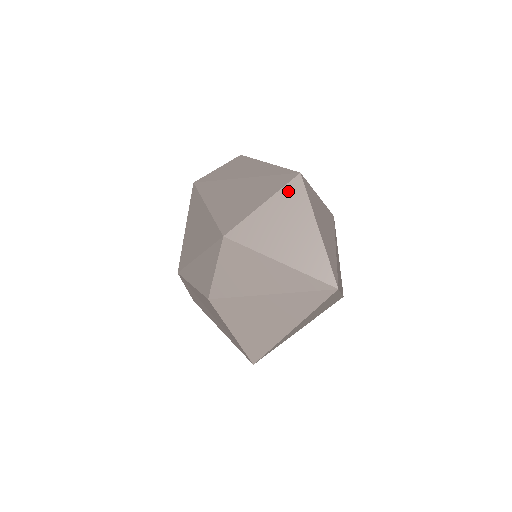
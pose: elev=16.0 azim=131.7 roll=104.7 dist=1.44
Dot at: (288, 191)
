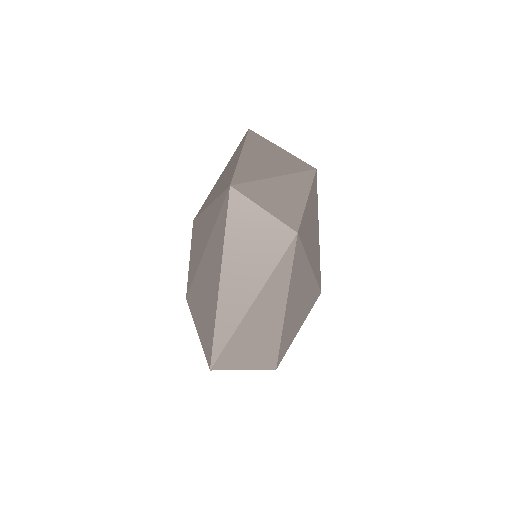
Dot at: (237, 149)
